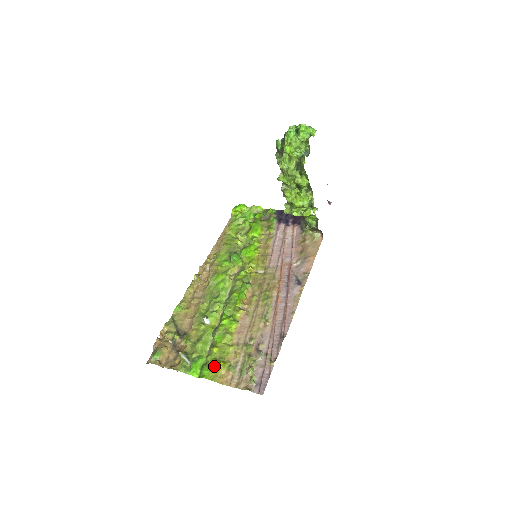
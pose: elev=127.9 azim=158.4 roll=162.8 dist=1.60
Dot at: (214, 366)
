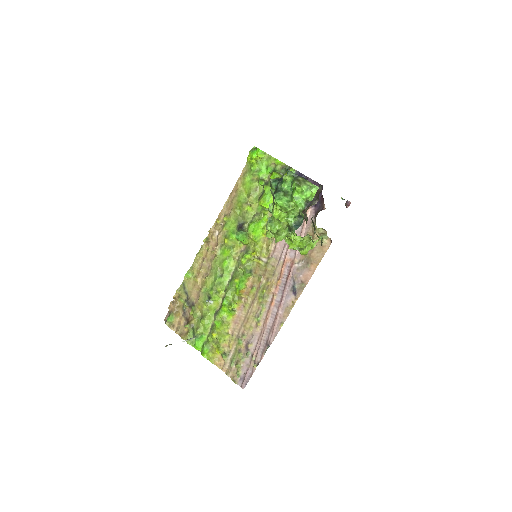
Dot at: (212, 348)
